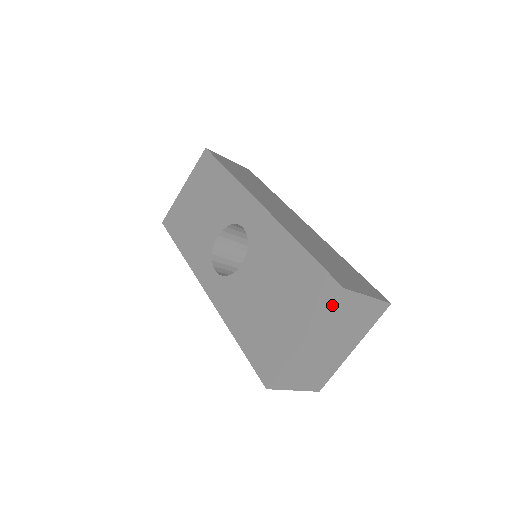
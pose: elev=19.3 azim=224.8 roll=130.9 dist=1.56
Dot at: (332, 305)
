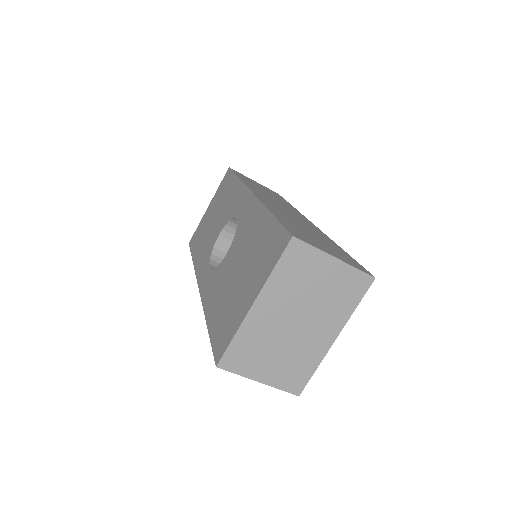
Dot at: (282, 258)
